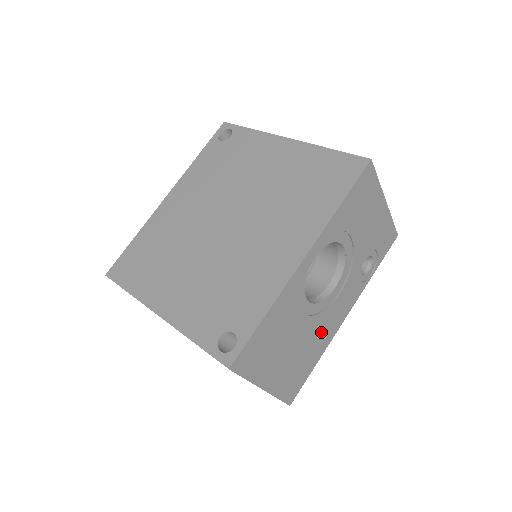
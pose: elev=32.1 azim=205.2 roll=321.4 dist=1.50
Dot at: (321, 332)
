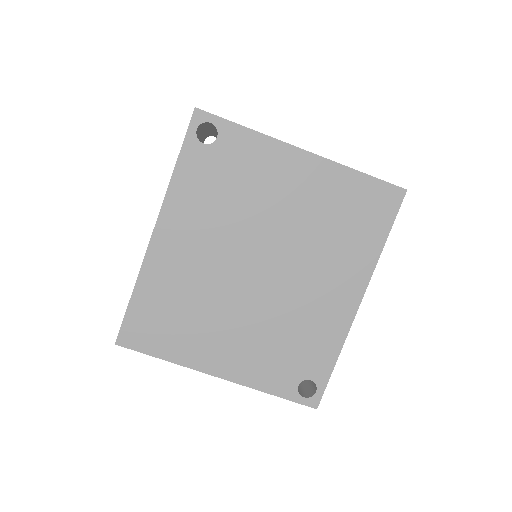
Dot at: occluded
